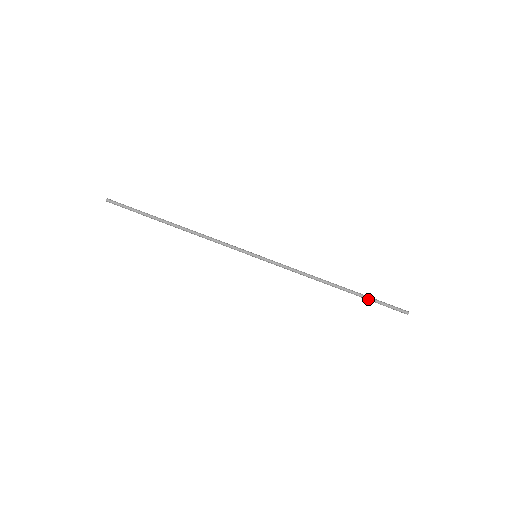
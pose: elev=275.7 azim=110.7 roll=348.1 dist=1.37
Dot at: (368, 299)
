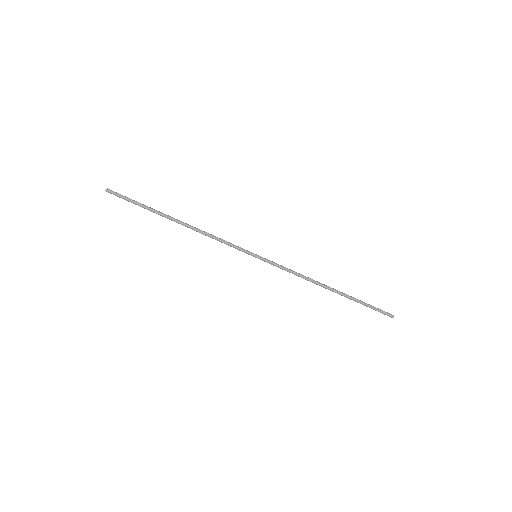
Dot at: (359, 302)
